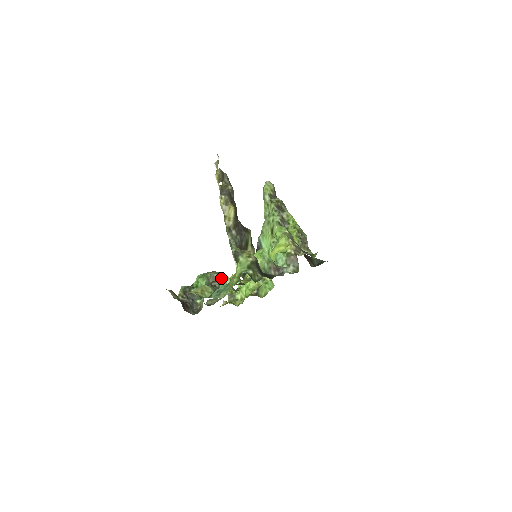
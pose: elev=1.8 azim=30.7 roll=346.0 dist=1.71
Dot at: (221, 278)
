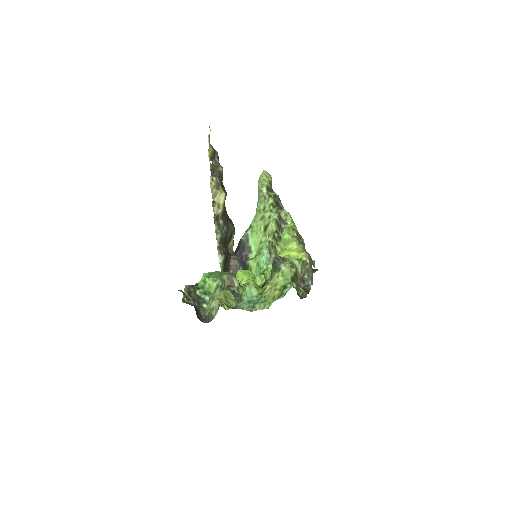
Dot at: occluded
